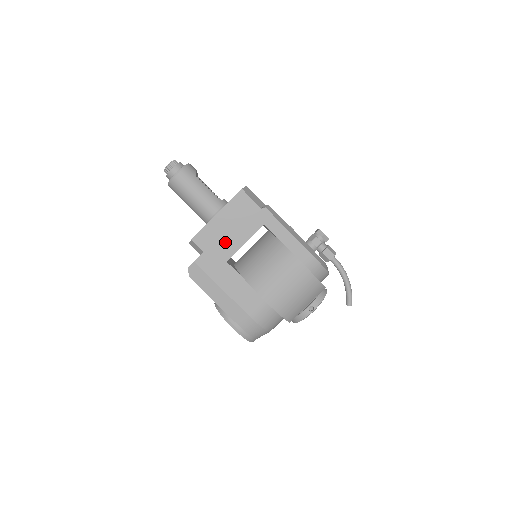
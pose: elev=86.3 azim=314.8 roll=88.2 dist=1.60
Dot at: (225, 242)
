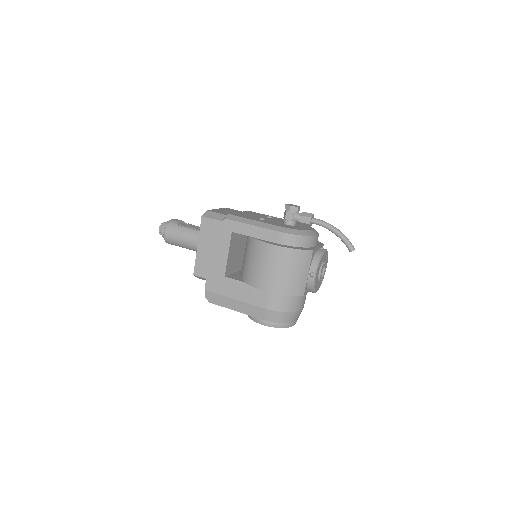
Dot at: (215, 262)
